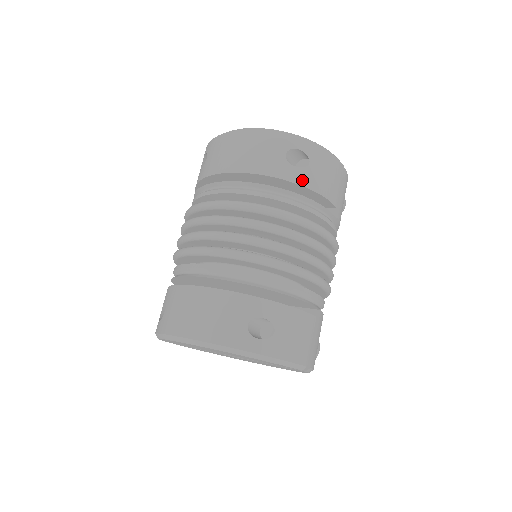
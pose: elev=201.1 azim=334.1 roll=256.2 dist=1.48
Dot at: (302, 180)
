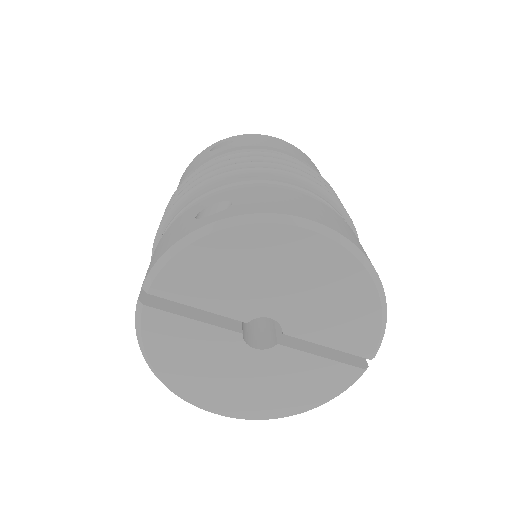
Dot at: occluded
